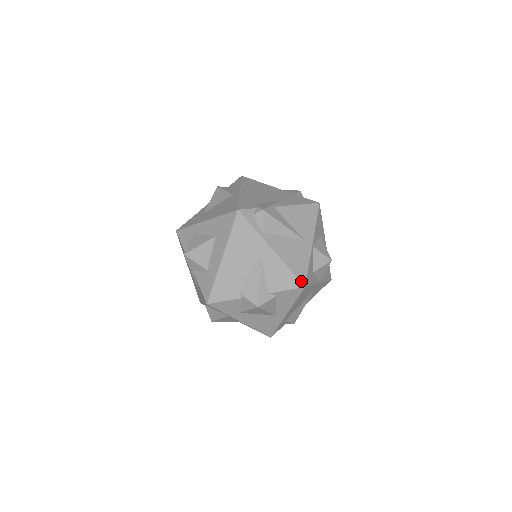
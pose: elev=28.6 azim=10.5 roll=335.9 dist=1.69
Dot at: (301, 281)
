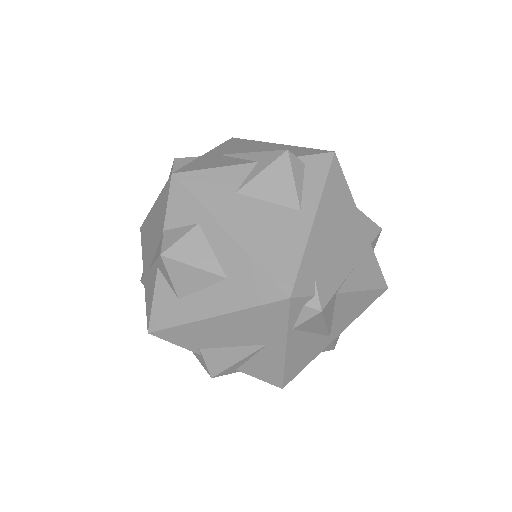
Dot at: (284, 383)
